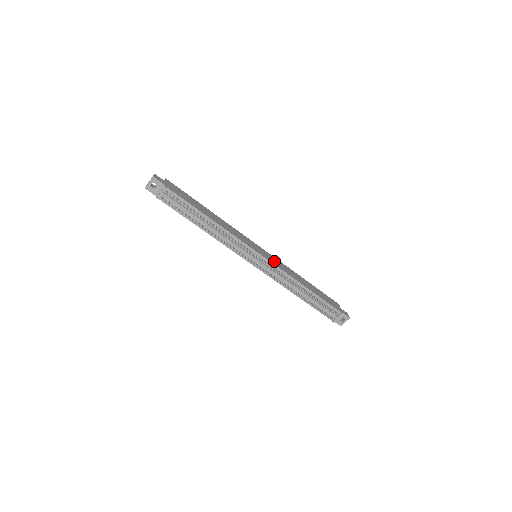
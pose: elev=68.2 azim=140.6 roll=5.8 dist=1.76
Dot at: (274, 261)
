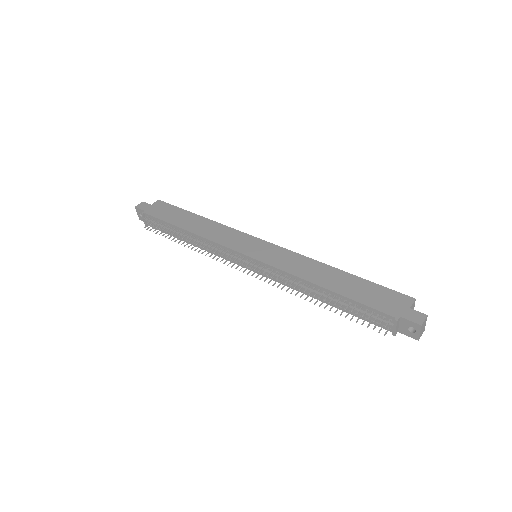
Dot at: (275, 257)
